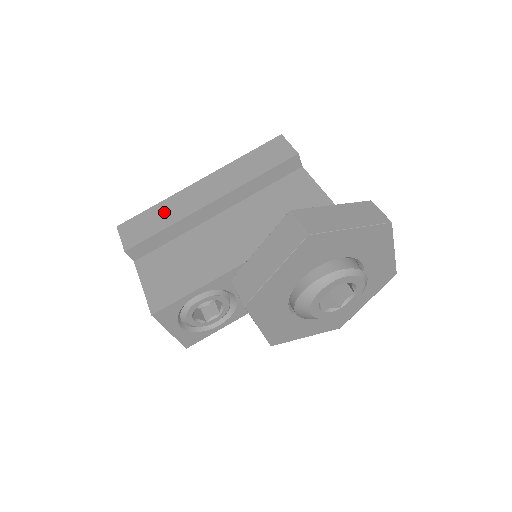
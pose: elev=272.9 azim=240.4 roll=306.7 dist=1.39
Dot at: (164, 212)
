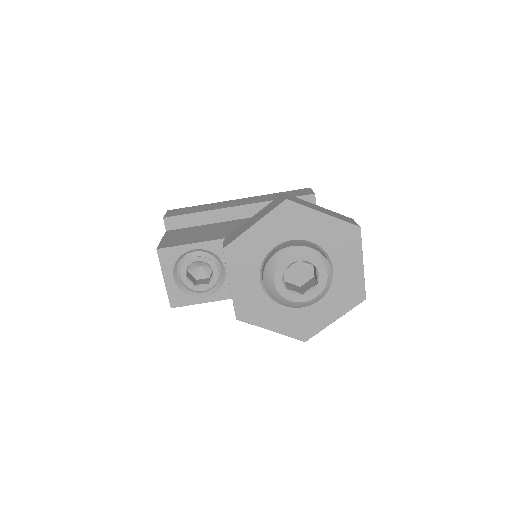
Dot at: (204, 207)
